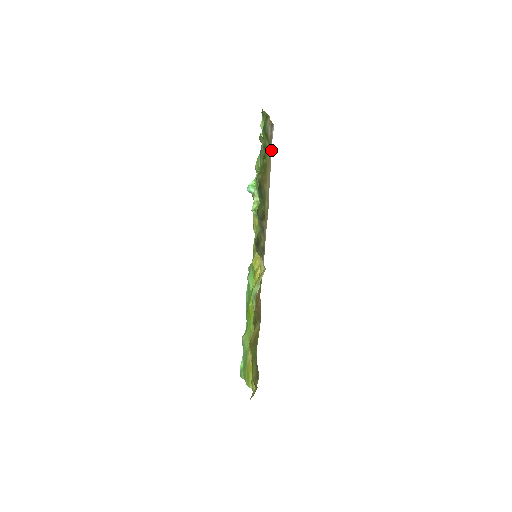
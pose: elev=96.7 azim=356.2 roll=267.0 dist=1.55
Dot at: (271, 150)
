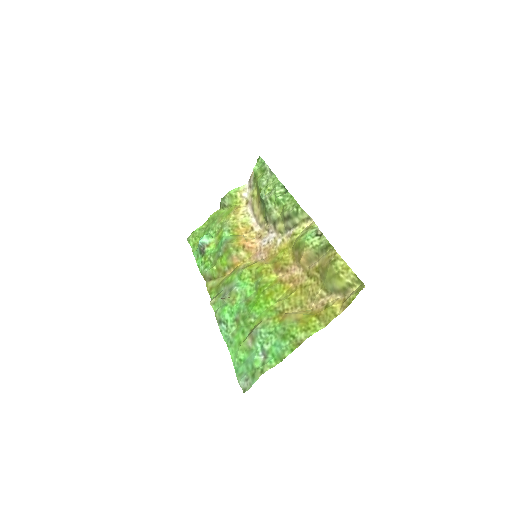
Dot at: (247, 196)
